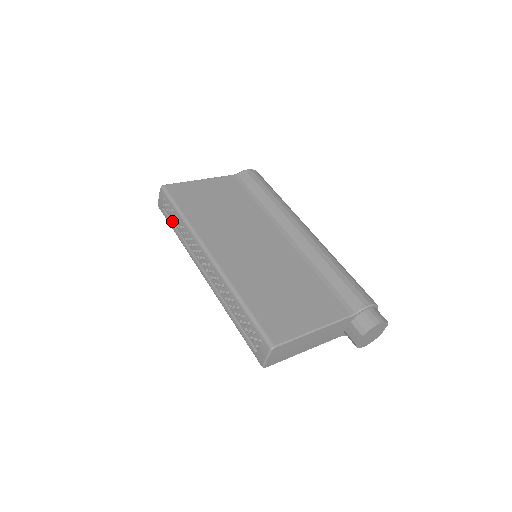
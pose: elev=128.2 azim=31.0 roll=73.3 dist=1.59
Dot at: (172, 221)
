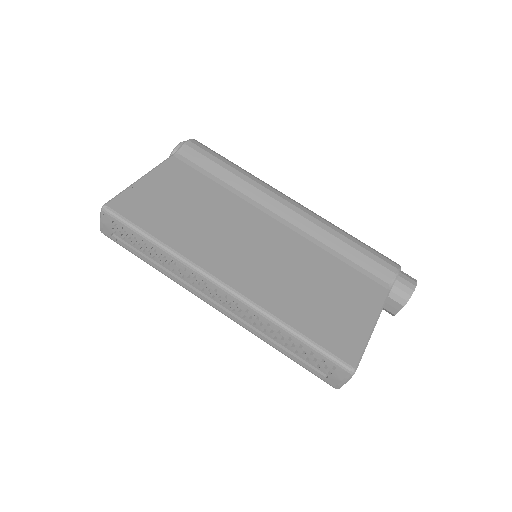
Dot at: (137, 249)
